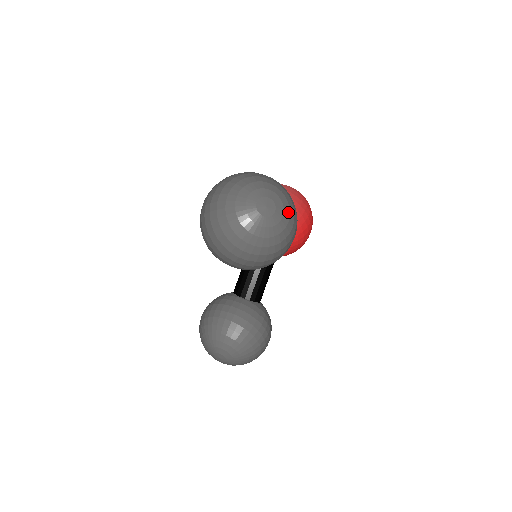
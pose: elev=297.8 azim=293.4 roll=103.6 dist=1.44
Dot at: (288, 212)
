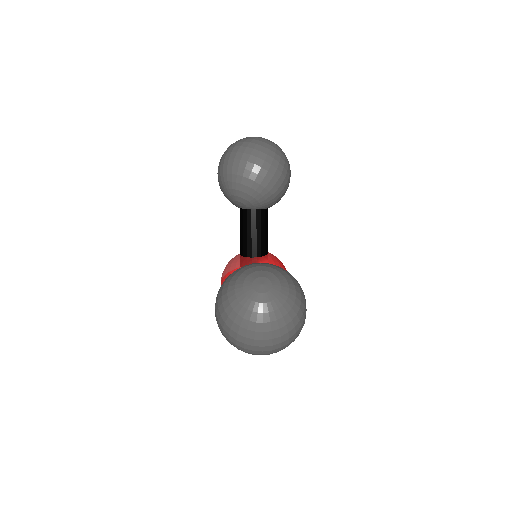
Dot at: occluded
